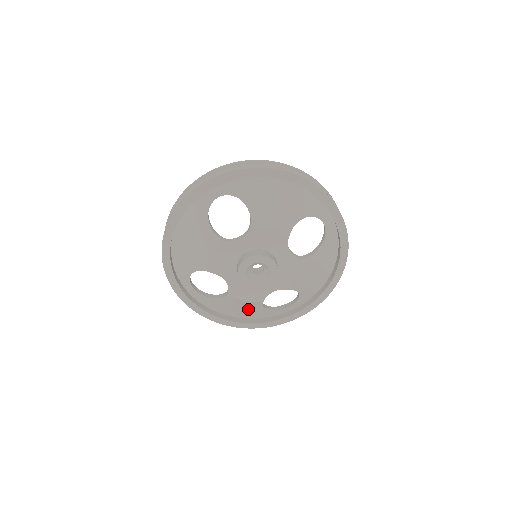
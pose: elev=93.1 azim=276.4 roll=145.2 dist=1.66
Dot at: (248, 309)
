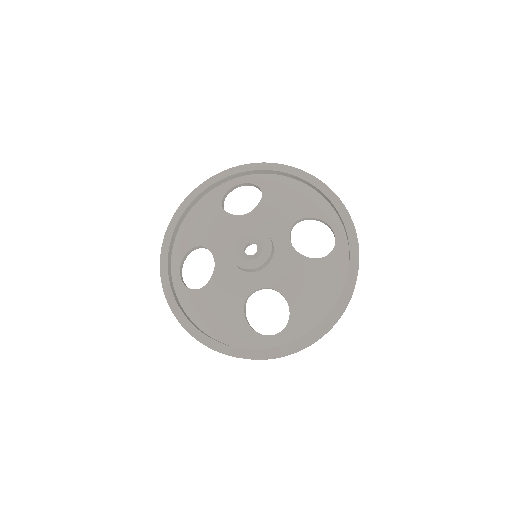
Dot at: (227, 316)
